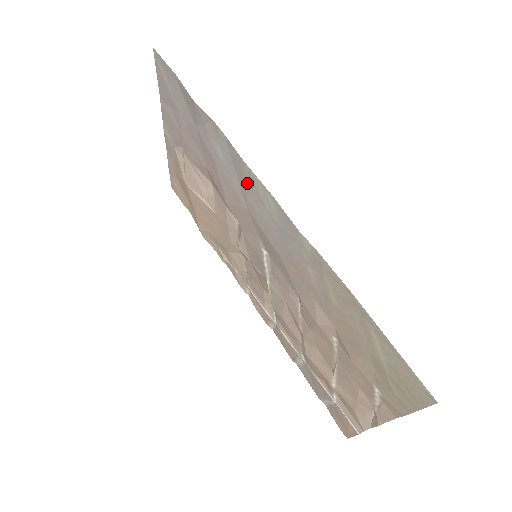
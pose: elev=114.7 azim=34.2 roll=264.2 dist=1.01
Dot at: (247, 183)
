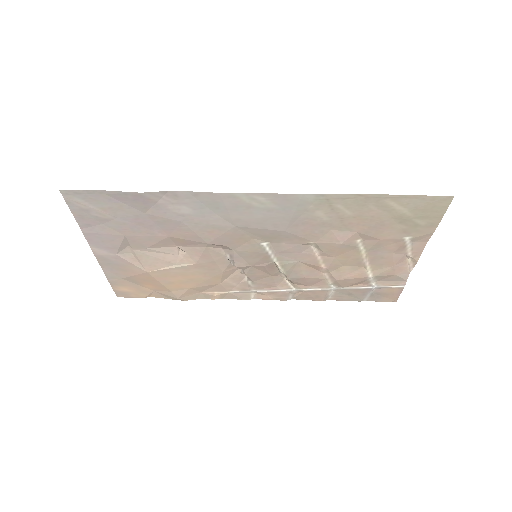
Dot at: (229, 207)
